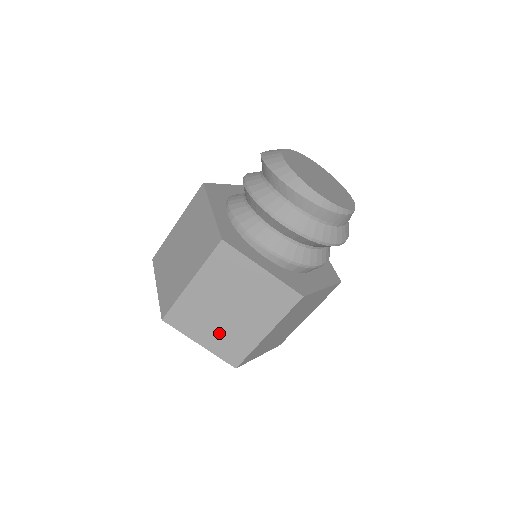
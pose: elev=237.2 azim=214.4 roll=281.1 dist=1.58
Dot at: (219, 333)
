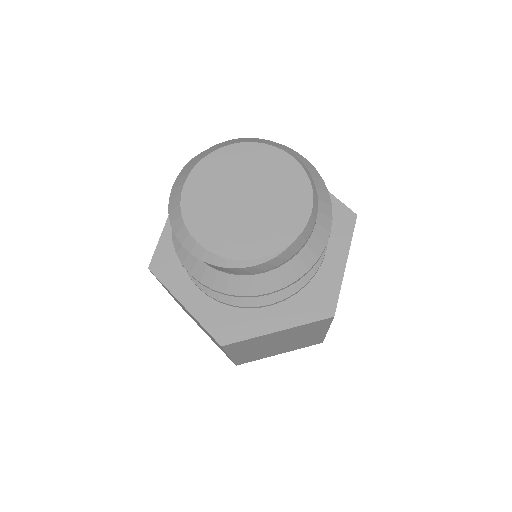
Dot at: occluded
